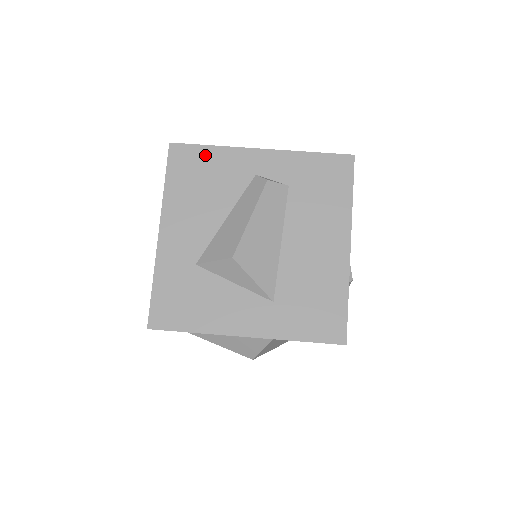
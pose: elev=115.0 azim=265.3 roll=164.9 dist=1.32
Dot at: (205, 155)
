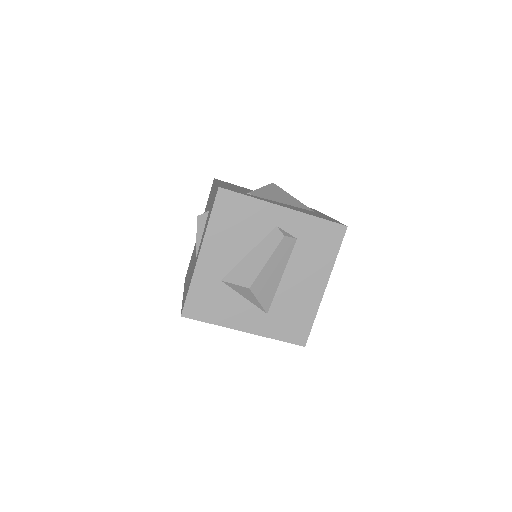
Dot at: (243, 203)
